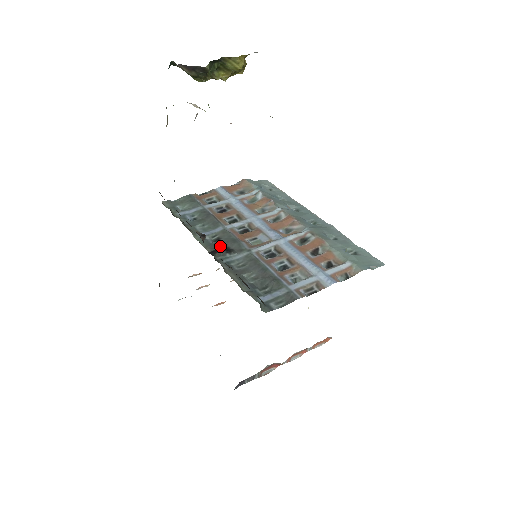
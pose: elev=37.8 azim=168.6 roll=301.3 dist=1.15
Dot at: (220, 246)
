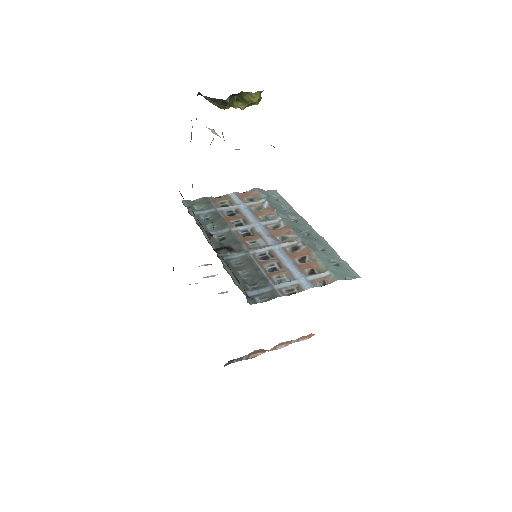
Dot at: (224, 245)
